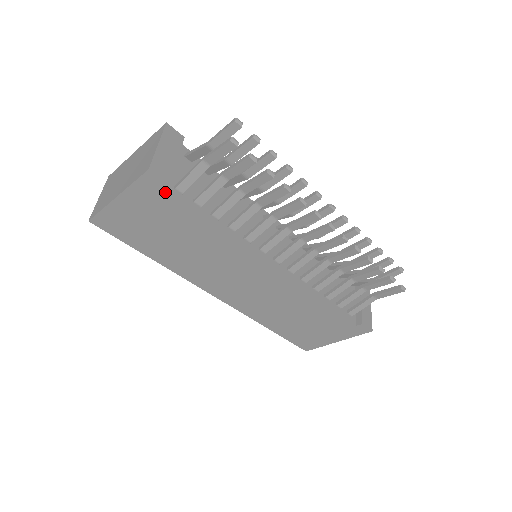
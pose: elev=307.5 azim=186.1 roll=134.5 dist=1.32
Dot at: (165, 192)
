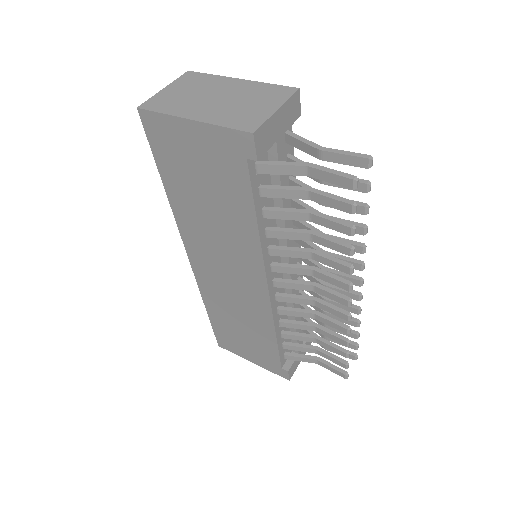
Dot at: (245, 162)
